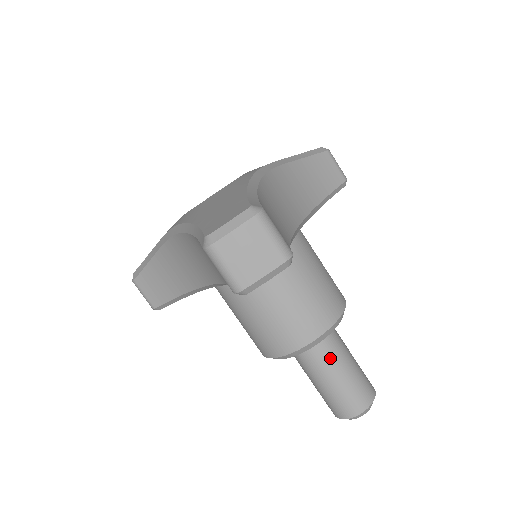
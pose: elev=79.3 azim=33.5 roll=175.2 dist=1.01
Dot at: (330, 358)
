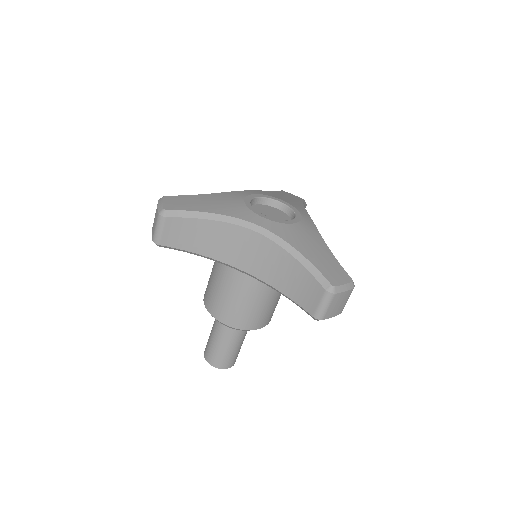
Dot at: (244, 334)
